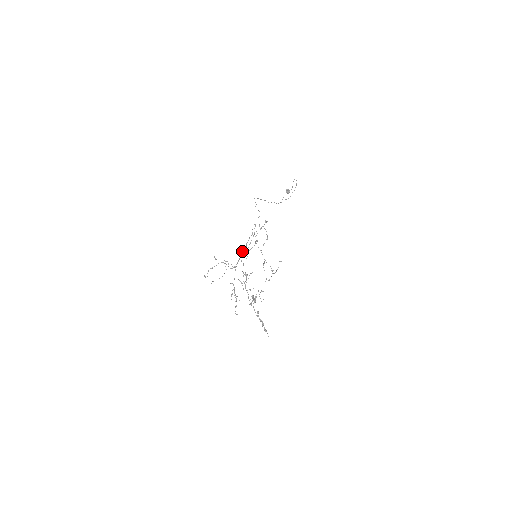
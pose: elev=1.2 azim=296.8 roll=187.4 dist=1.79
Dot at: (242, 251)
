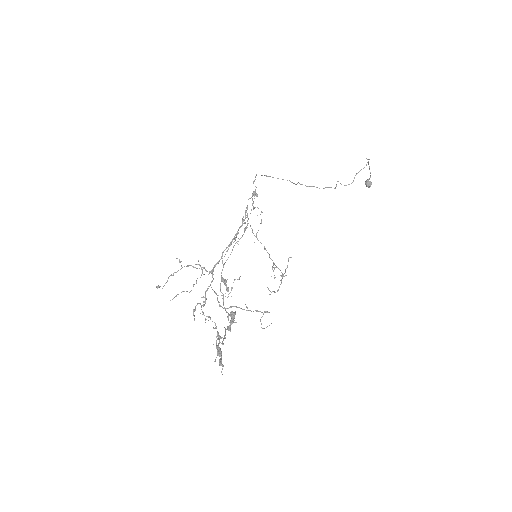
Dot at: occluded
